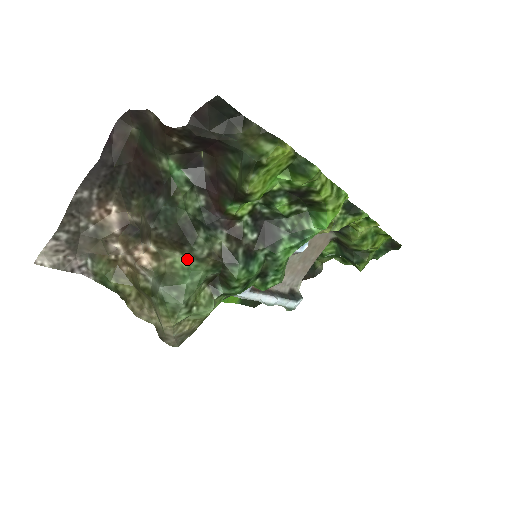
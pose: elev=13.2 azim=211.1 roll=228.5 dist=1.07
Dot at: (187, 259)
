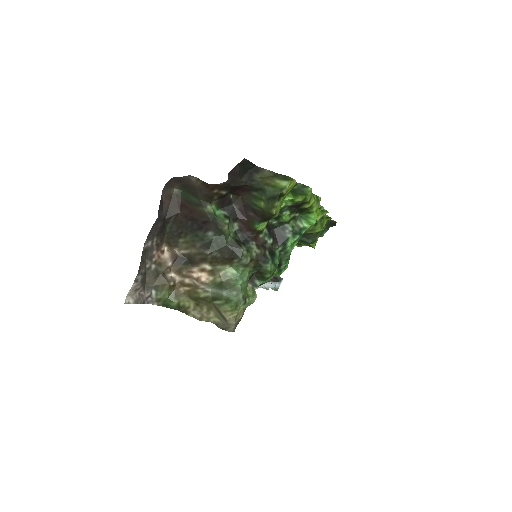
Dot at: (235, 268)
